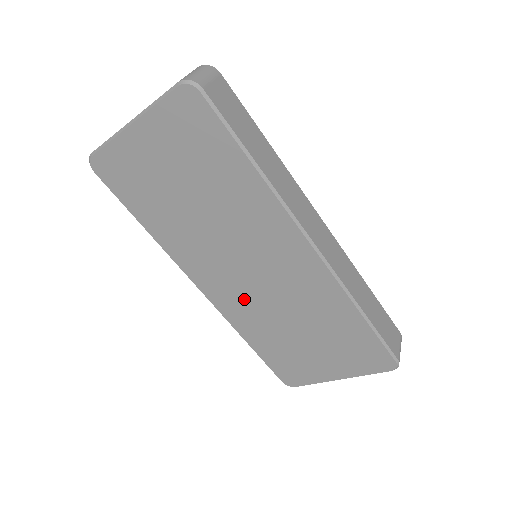
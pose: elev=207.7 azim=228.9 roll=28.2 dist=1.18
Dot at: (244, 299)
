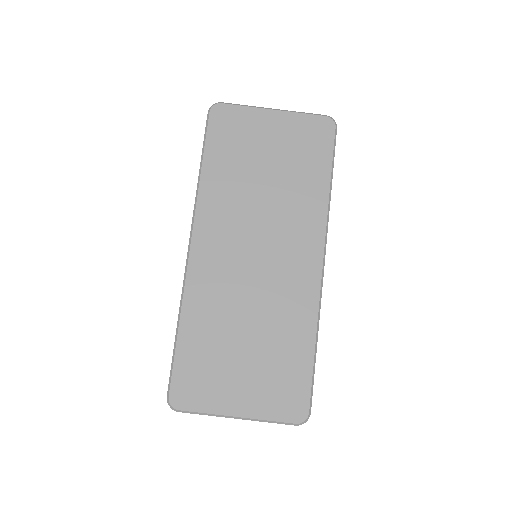
Dot at: (224, 277)
